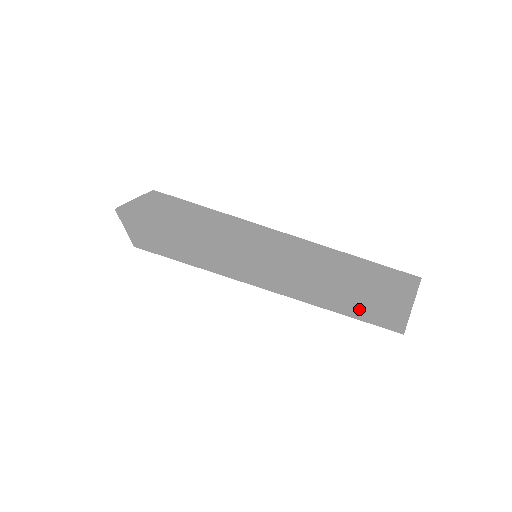
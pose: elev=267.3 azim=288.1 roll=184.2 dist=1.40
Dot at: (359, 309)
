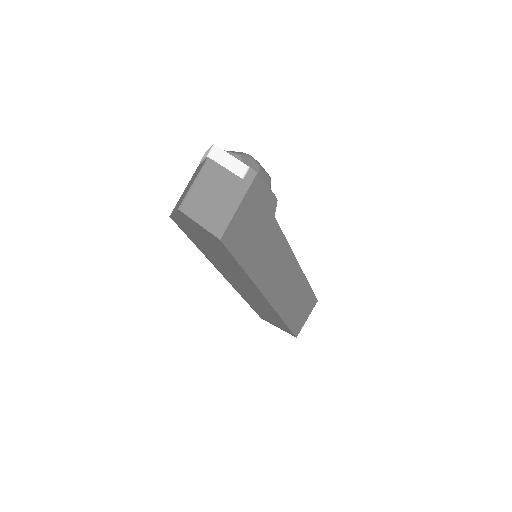
Dot at: (257, 310)
